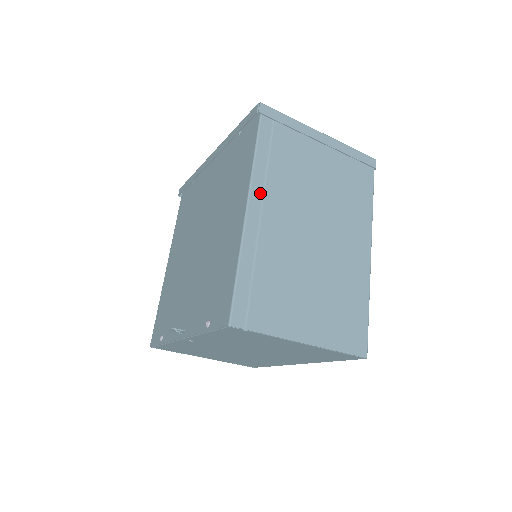
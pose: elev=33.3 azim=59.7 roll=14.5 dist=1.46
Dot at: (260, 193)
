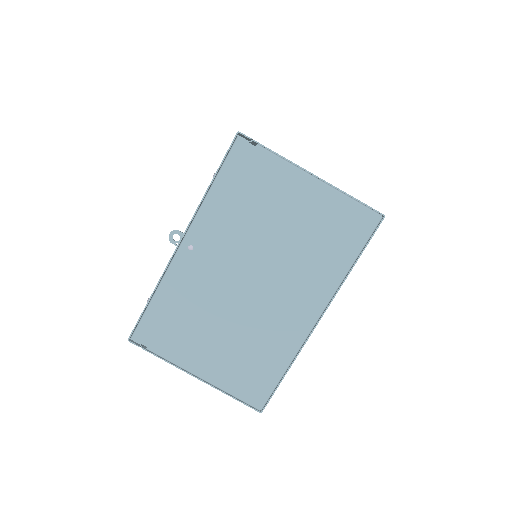
Dot at: occluded
